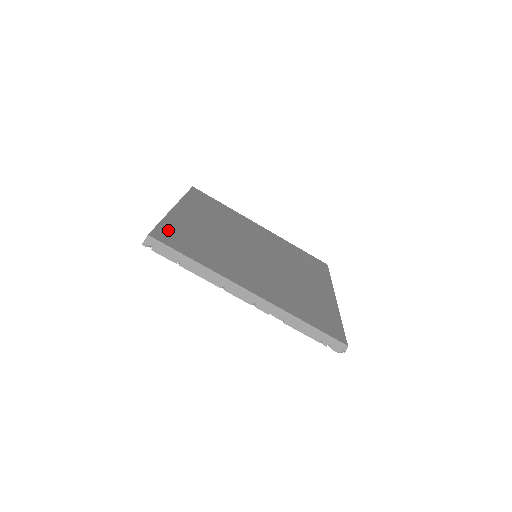
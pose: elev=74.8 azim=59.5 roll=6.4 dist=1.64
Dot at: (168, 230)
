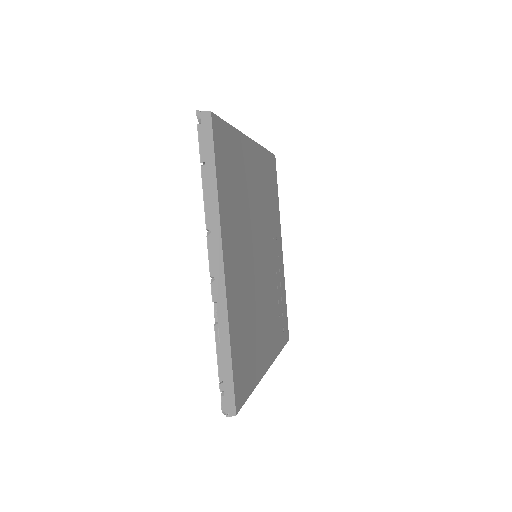
Dot at: (227, 137)
